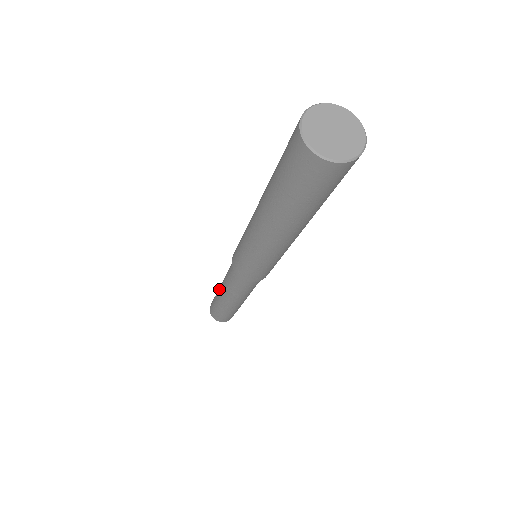
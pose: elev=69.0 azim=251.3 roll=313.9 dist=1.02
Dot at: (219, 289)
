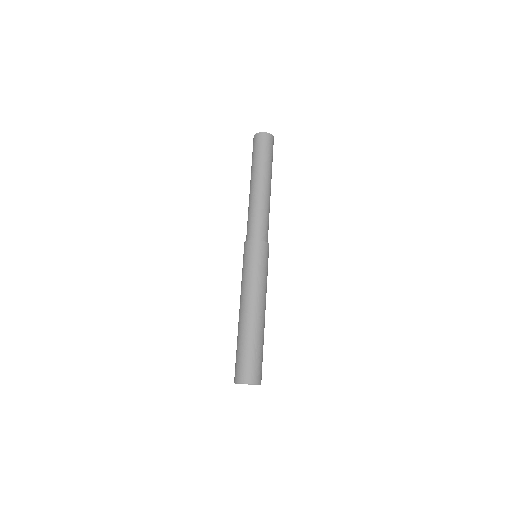
Dot at: (250, 184)
